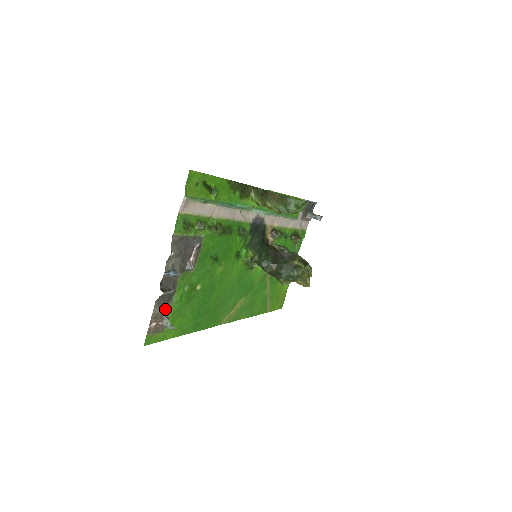
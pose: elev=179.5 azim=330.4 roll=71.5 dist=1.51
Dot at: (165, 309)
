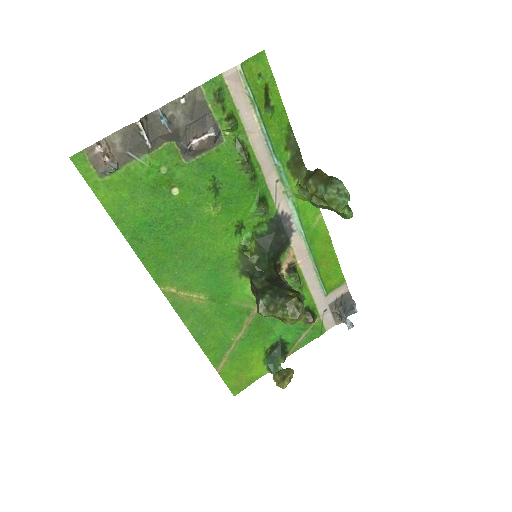
Dot at: (125, 155)
